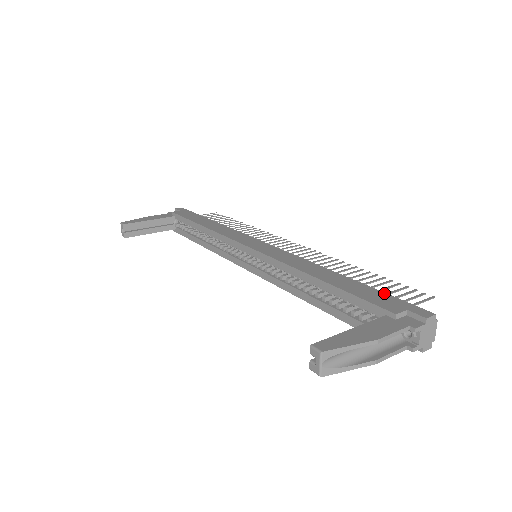
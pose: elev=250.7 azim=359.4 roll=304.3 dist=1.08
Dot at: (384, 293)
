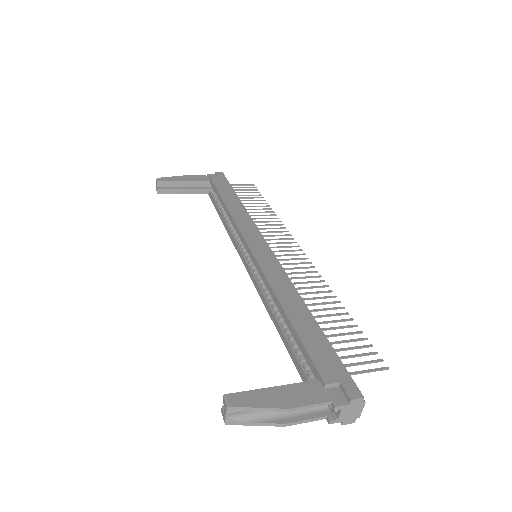
Dot at: (334, 352)
